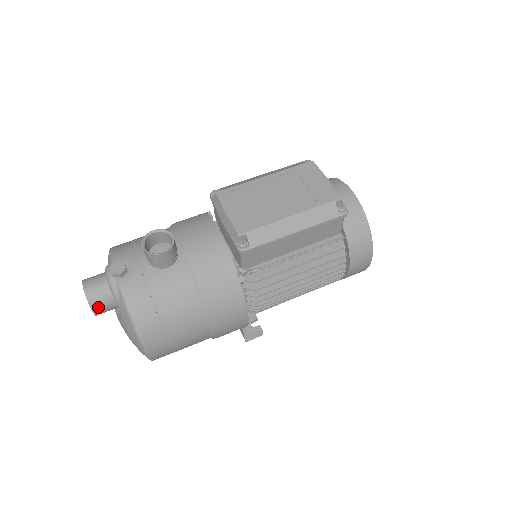
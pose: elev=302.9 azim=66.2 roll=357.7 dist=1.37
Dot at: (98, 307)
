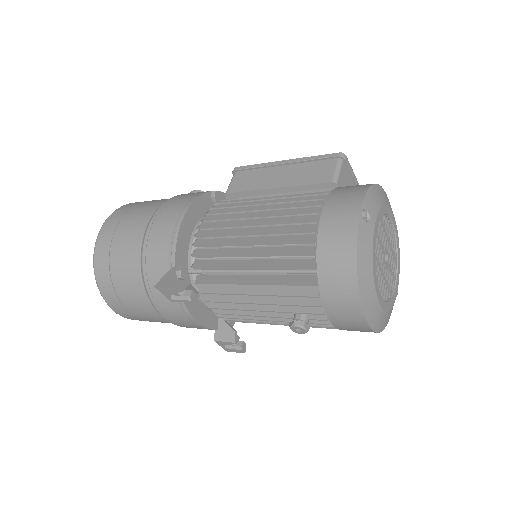
Dot at: occluded
